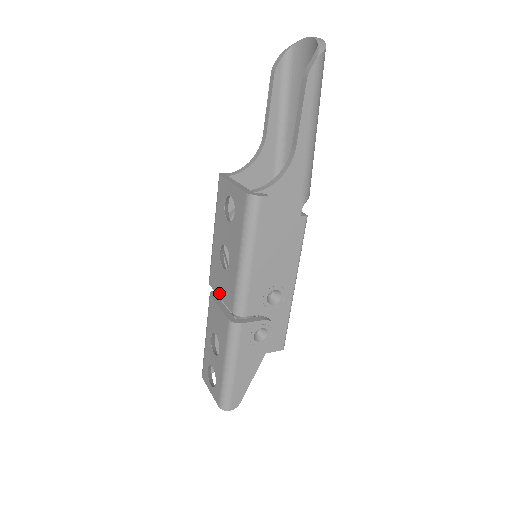
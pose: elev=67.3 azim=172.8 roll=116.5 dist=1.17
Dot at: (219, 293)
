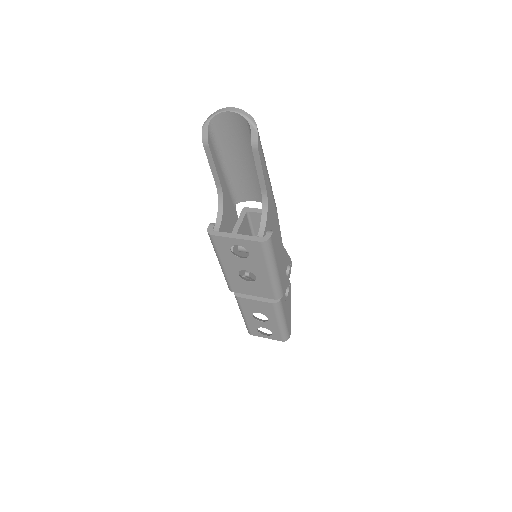
Dot at: (251, 294)
